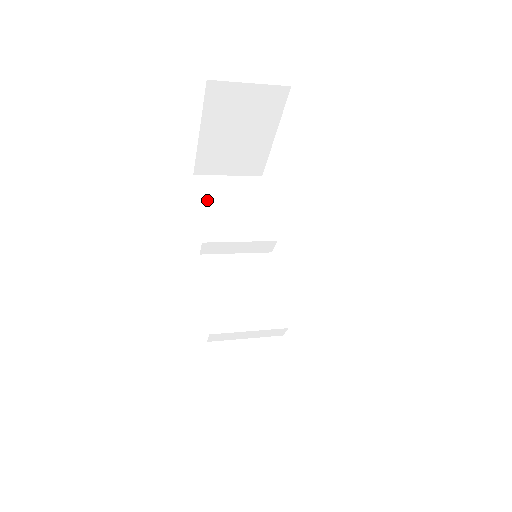
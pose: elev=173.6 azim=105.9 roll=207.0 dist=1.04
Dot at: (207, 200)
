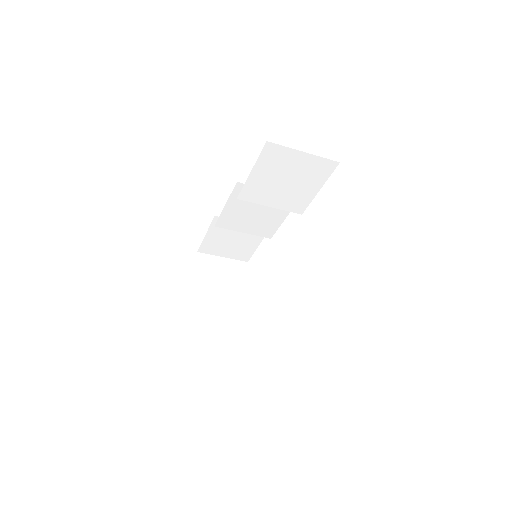
Dot at: occluded
